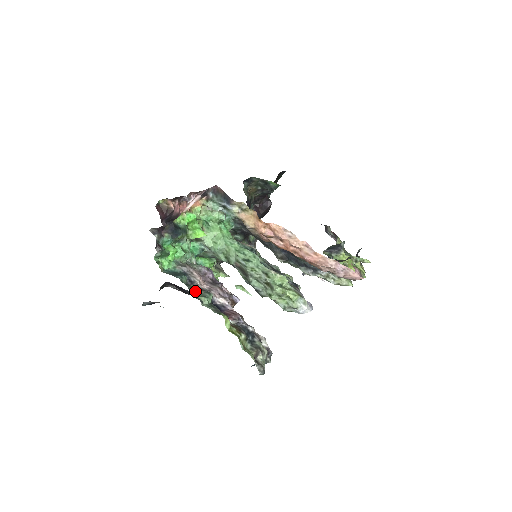
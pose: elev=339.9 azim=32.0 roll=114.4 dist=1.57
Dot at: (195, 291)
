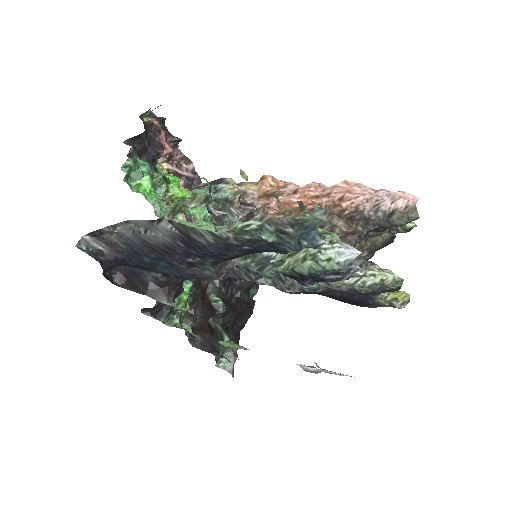
Dot at: (184, 180)
